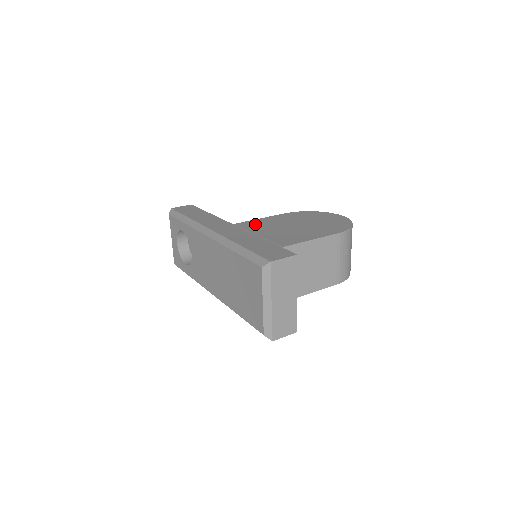
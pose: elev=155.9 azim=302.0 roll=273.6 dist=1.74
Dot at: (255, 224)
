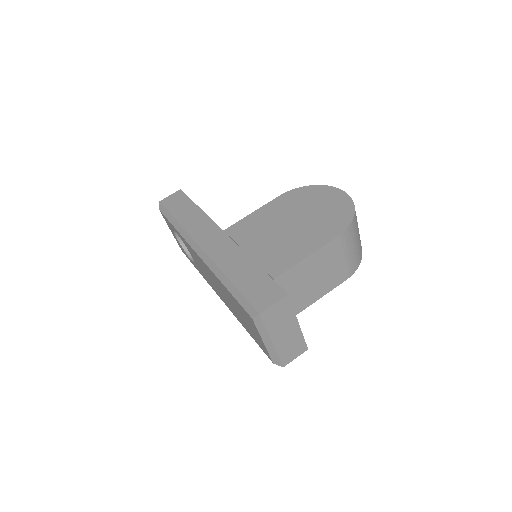
Dot at: (246, 228)
